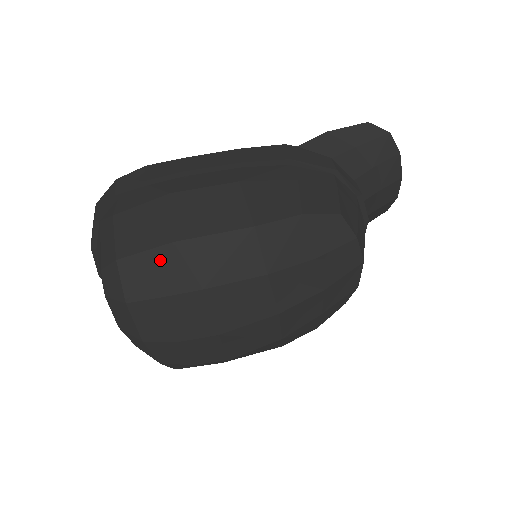
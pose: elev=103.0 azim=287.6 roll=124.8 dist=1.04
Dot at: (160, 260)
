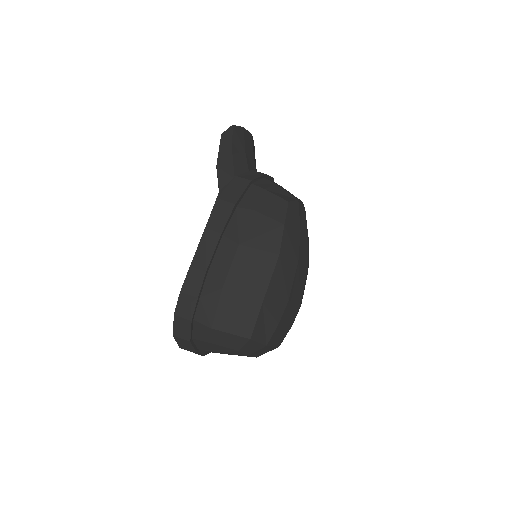
Dot at: (264, 315)
